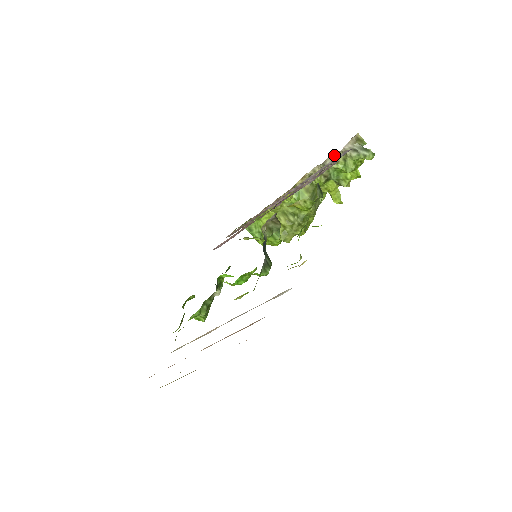
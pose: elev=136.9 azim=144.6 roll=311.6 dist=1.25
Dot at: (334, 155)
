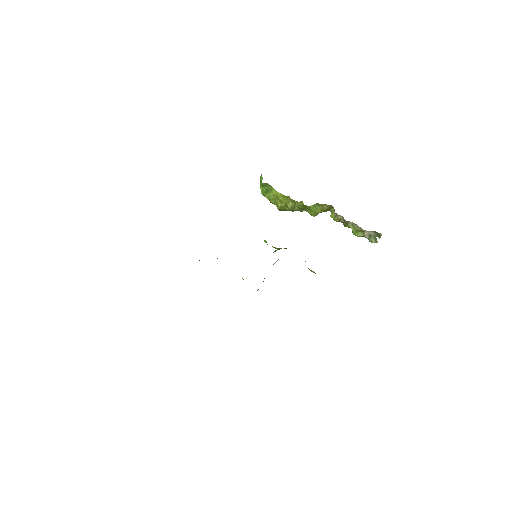
Dot at: (357, 225)
